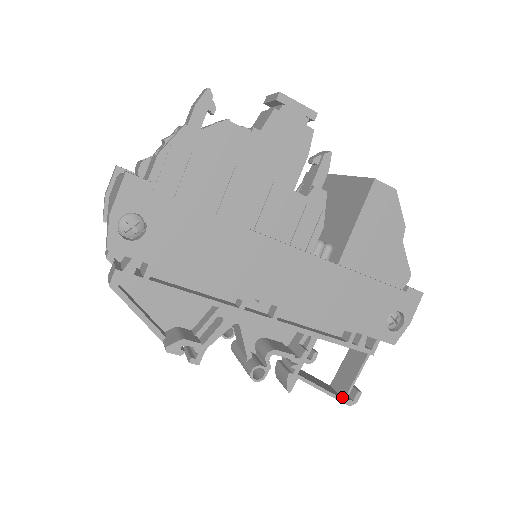
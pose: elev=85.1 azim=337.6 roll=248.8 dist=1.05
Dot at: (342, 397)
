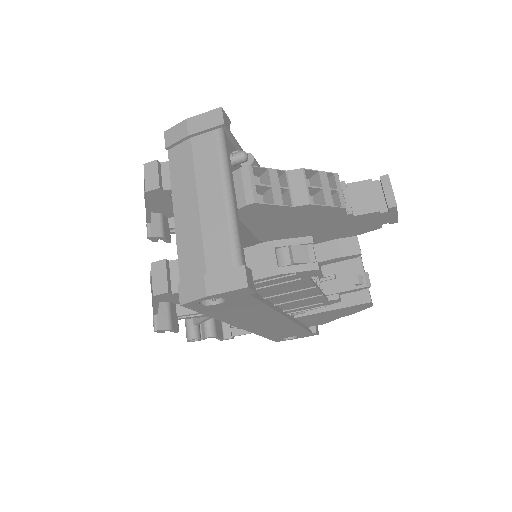
Dot at: occluded
